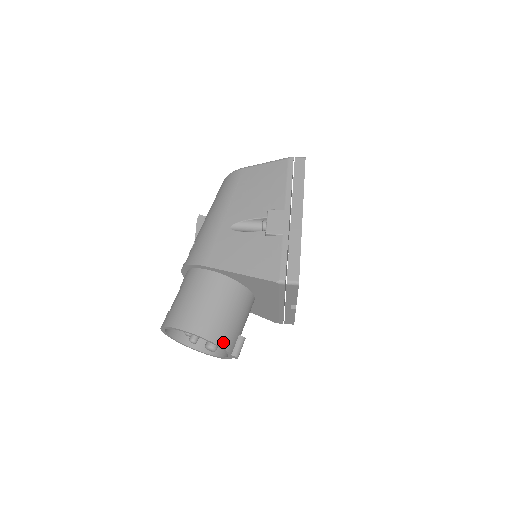
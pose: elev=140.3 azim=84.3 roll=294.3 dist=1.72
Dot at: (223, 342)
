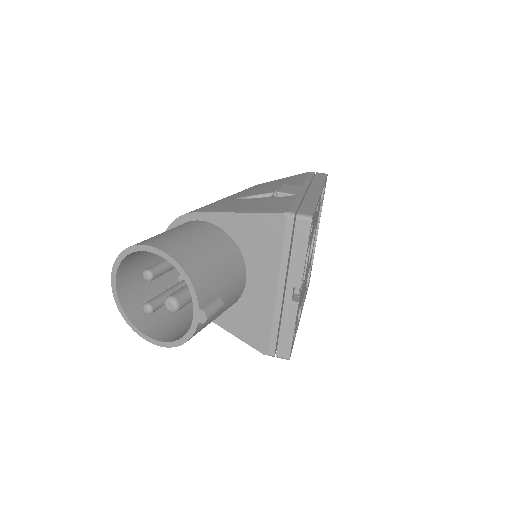
Dot at: (194, 277)
